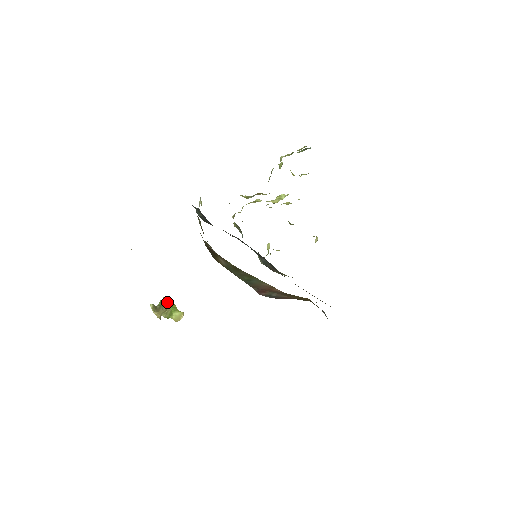
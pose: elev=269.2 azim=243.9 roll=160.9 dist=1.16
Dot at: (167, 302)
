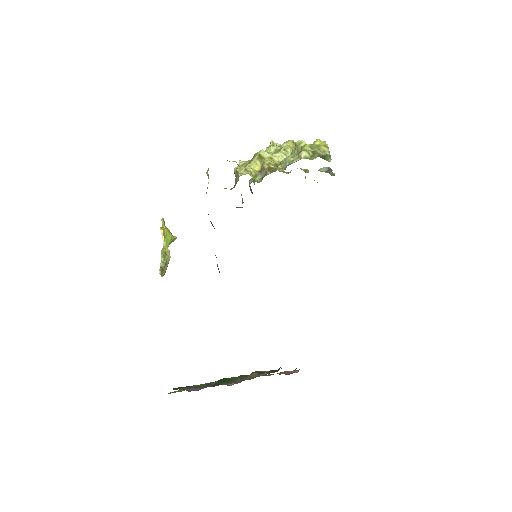
Dot at: (164, 234)
